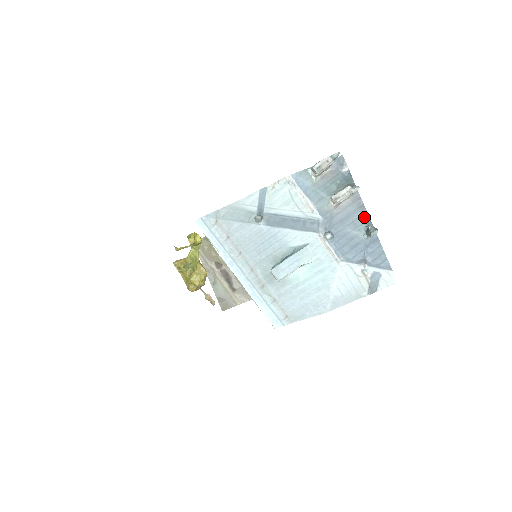
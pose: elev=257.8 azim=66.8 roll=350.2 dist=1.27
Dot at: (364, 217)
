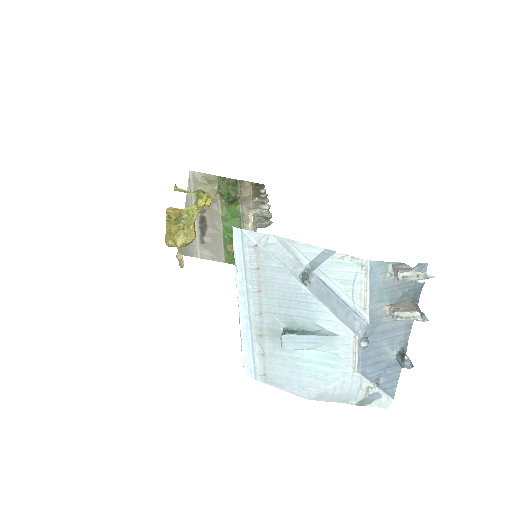
Dot at: (405, 337)
